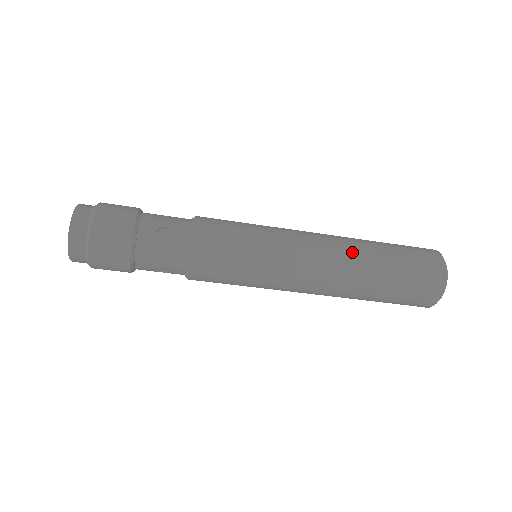
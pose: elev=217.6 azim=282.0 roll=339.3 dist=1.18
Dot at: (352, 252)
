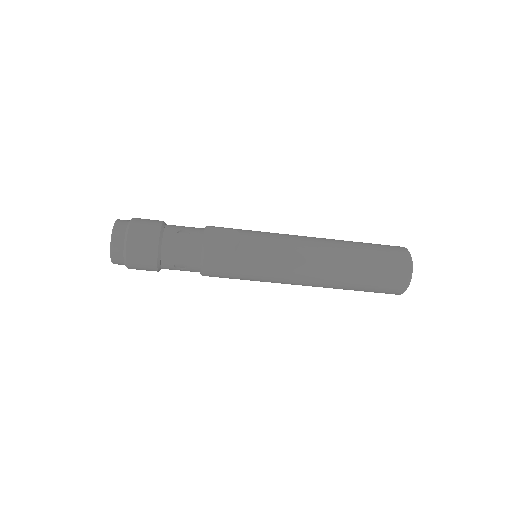
Dot at: (331, 244)
